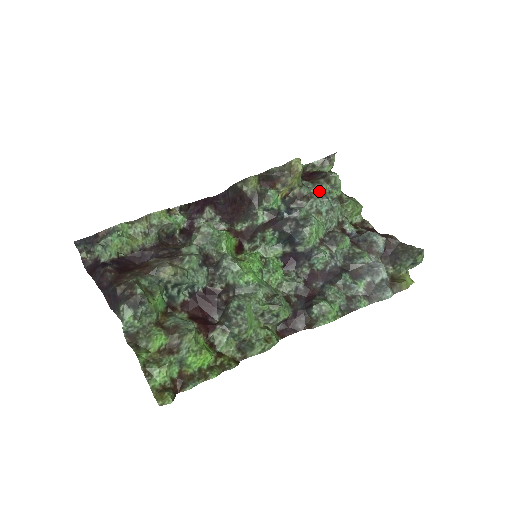
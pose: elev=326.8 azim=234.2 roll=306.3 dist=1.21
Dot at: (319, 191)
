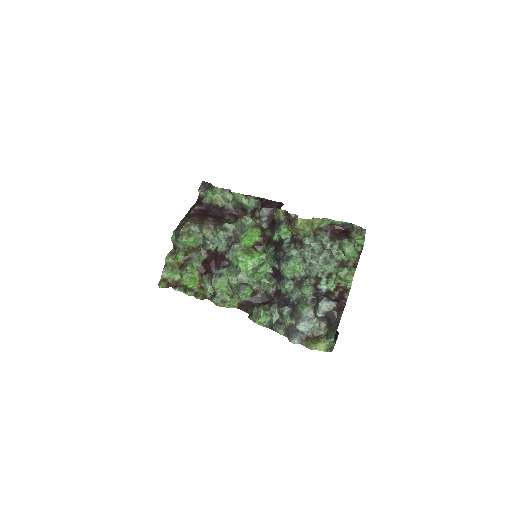
Dot at: (320, 247)
